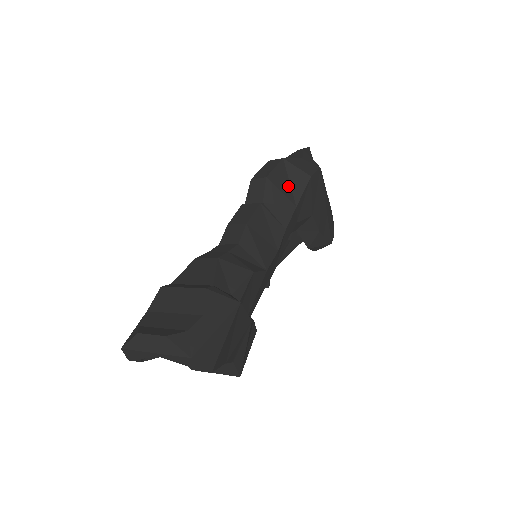
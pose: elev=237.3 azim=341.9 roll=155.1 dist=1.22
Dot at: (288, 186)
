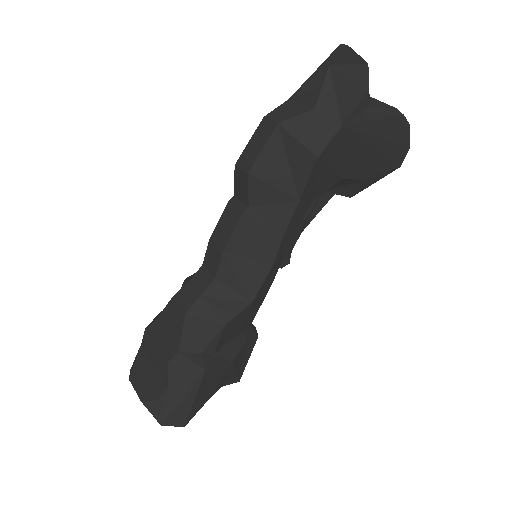
Dot at: (286, 172)
